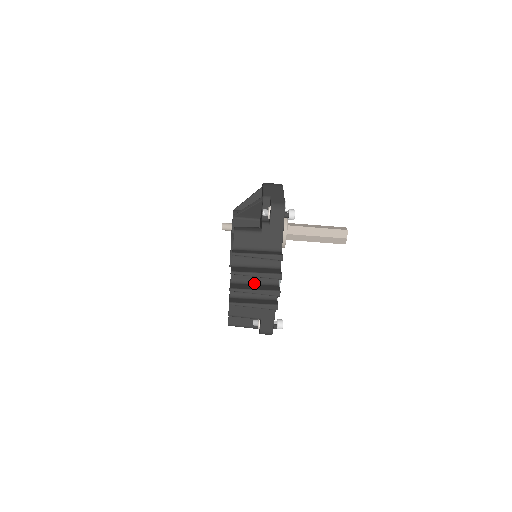
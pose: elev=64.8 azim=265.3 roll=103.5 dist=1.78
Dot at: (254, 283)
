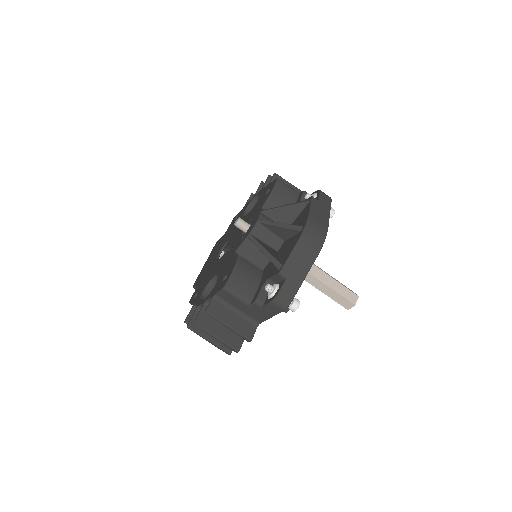
Dot at: occluded
